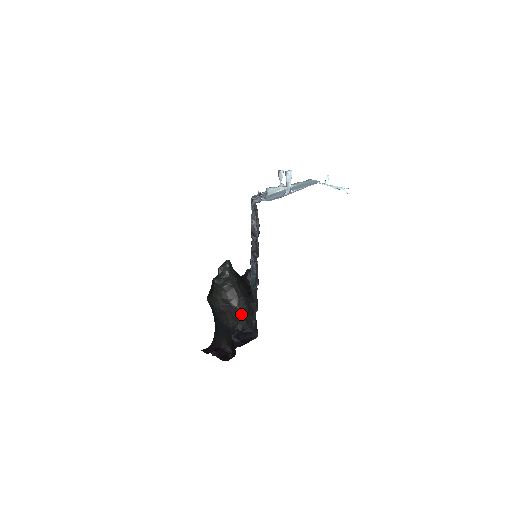
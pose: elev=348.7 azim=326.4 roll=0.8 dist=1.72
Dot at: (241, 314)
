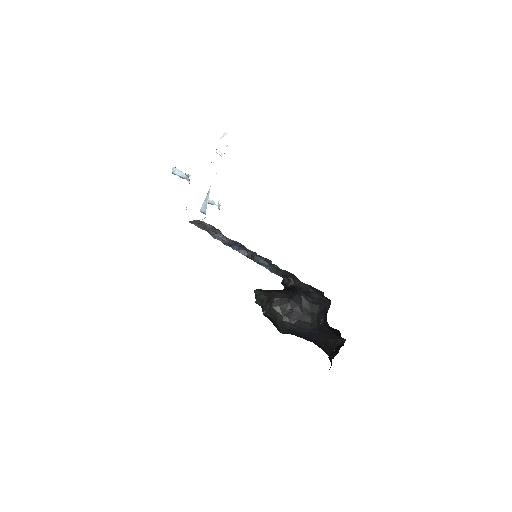
Dot at: (308, 306)
